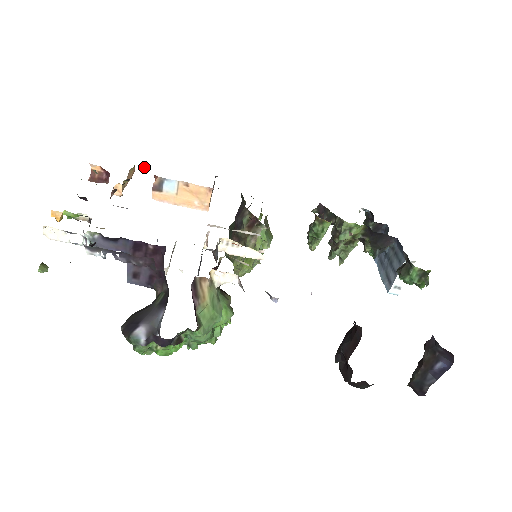
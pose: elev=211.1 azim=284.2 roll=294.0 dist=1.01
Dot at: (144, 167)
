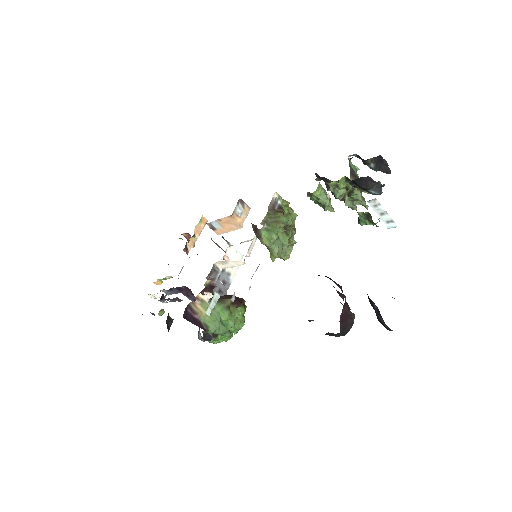
Dot at: occluded
